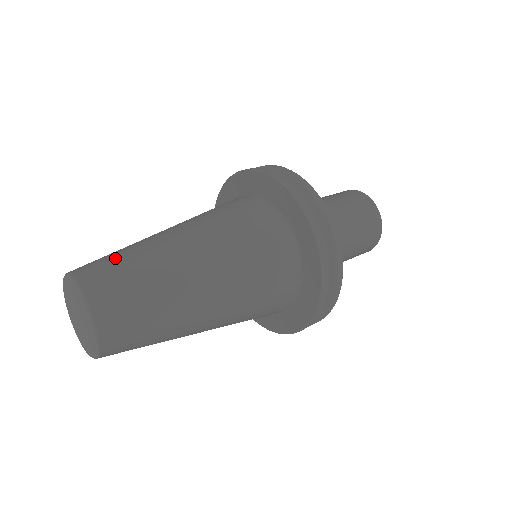
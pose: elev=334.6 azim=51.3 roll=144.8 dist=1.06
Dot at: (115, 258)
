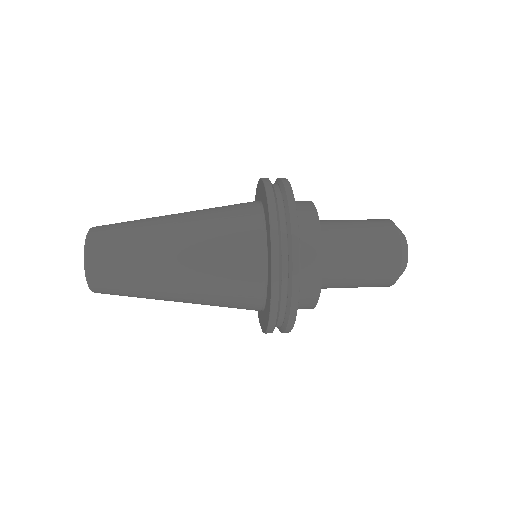
Dot at: (121, 227)
